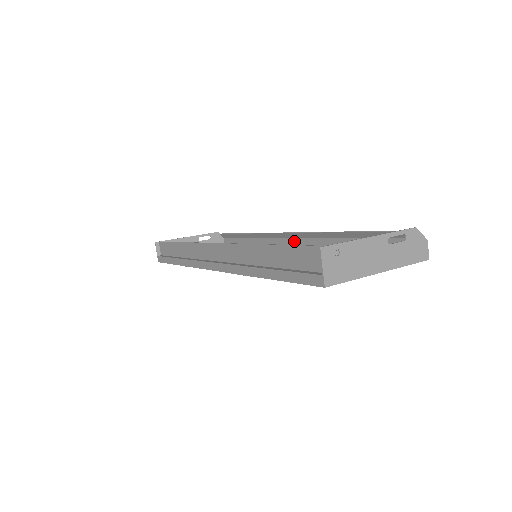
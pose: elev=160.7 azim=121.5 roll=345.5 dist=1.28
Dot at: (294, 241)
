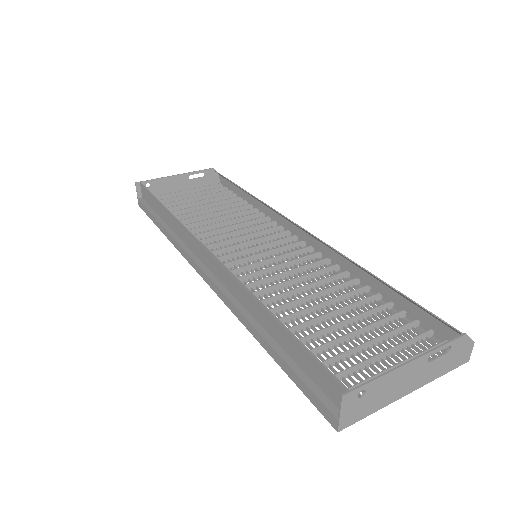
Dot at: (304, 235)
